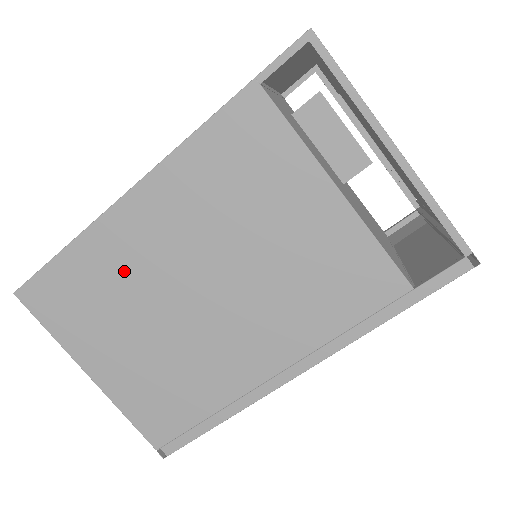
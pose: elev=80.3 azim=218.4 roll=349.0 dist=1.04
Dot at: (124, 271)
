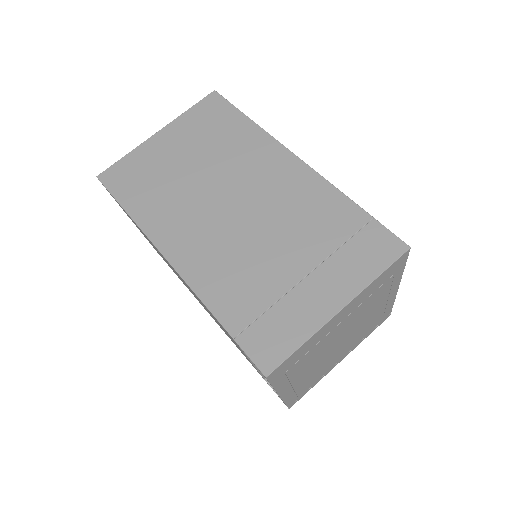
Dot at: (152, 244)
